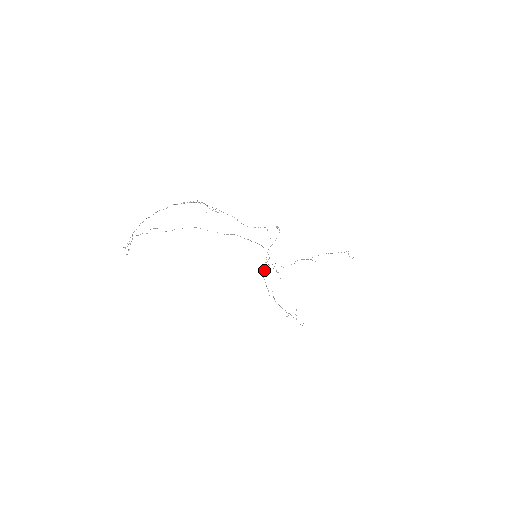
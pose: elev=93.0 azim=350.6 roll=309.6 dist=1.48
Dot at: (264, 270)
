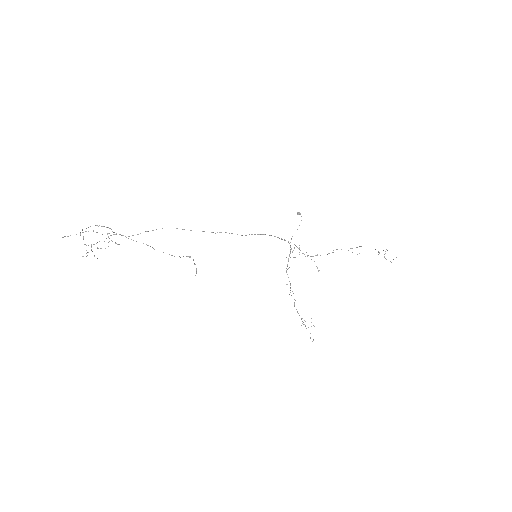
Dot at: occluded
